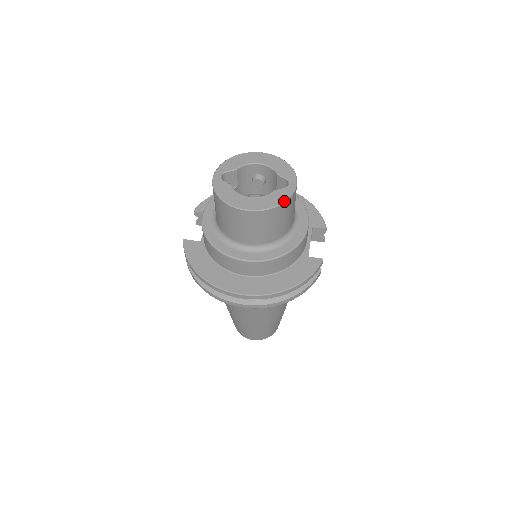
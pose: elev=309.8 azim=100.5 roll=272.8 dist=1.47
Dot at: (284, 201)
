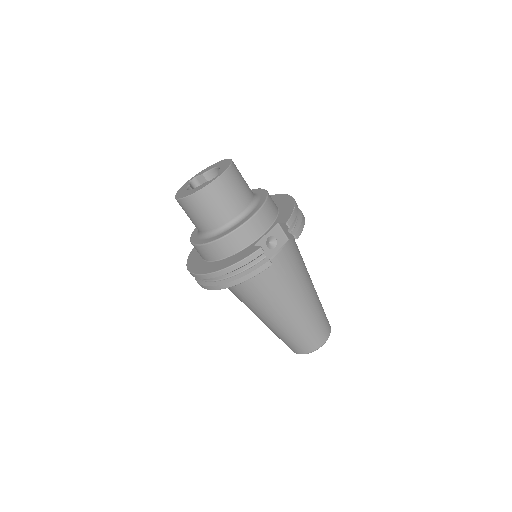
Dot at: (200, 189)
